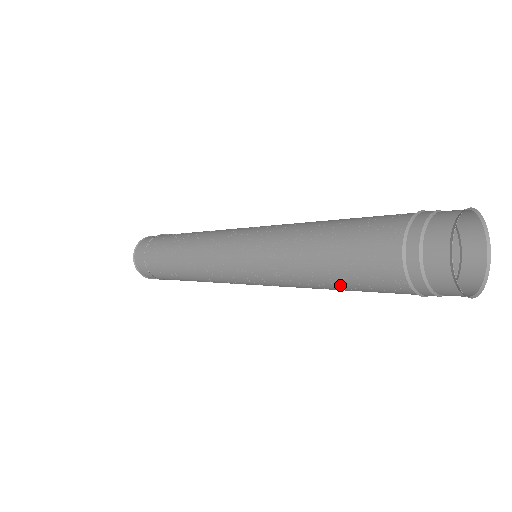
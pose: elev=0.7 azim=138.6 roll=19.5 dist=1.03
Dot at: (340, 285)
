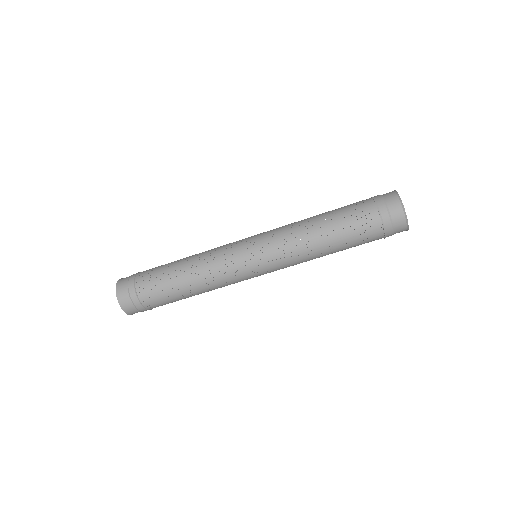
Dot at: occluded
